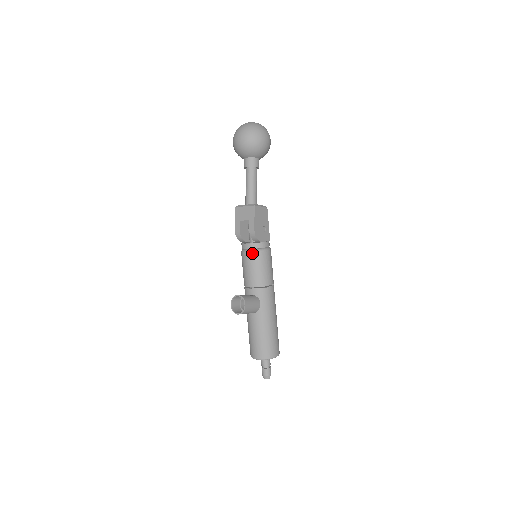
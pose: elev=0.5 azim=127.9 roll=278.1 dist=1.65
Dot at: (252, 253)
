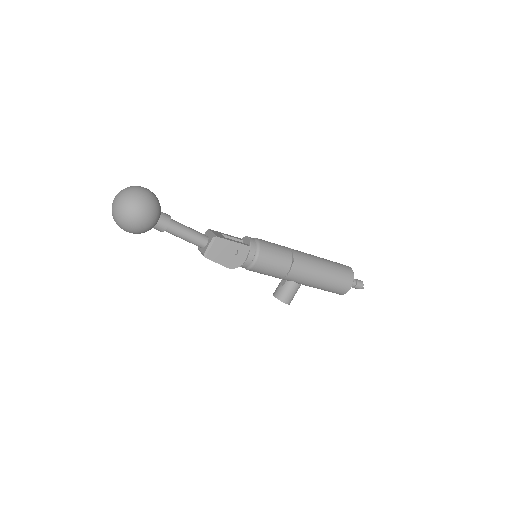
Dot at: (249, 270)
